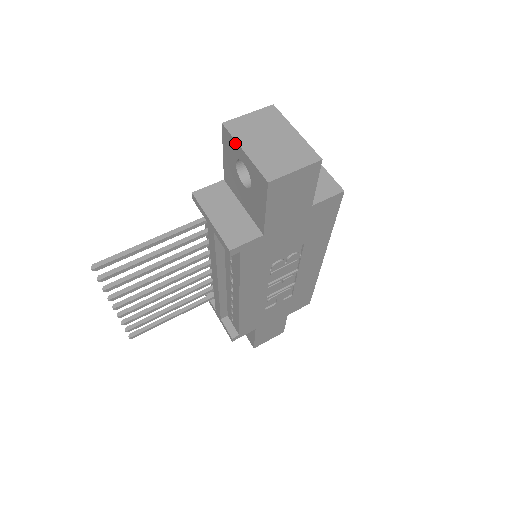
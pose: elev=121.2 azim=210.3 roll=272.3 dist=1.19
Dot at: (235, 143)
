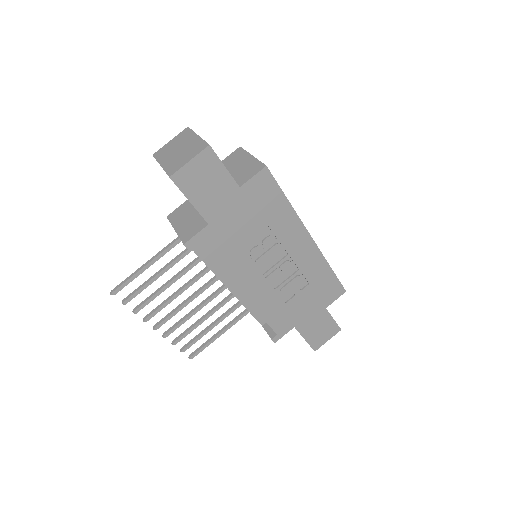
Dot at: occluded
